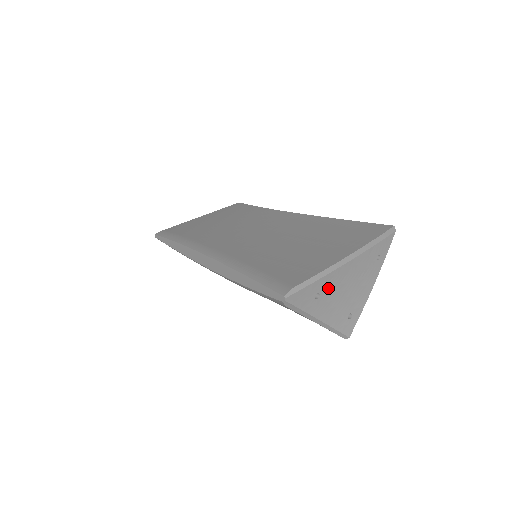
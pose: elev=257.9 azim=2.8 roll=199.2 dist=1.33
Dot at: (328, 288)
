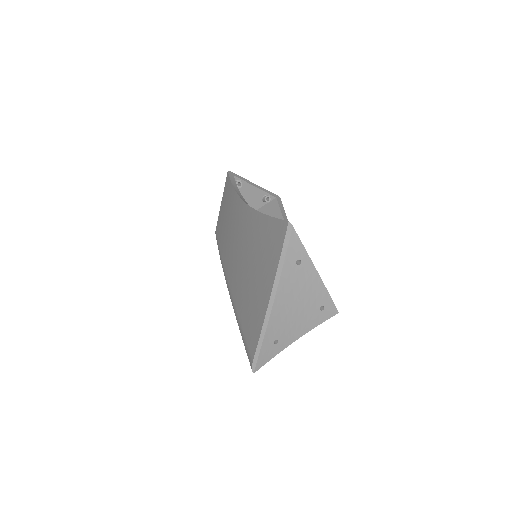
Dot at: (278, 330)
